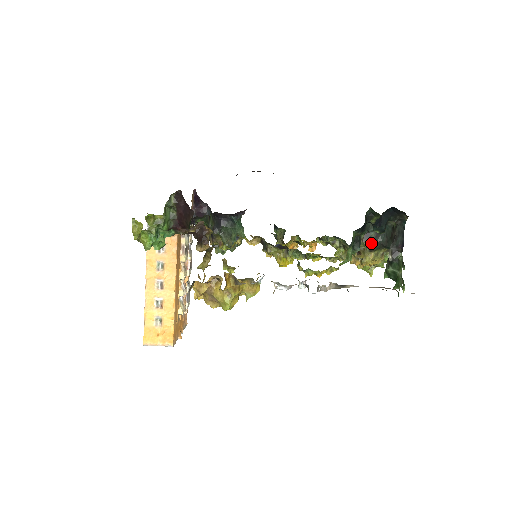
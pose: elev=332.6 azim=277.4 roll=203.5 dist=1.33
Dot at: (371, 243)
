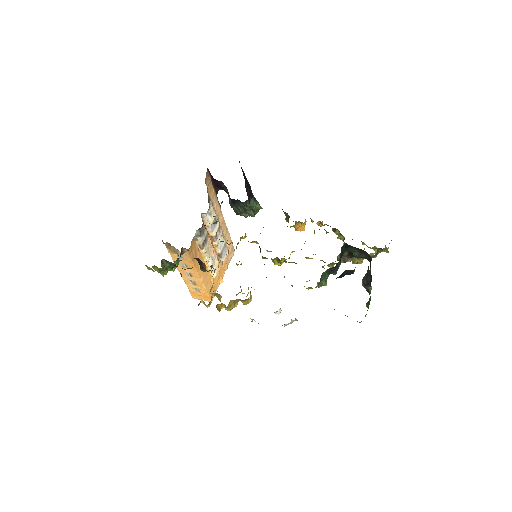
Dot at: (356, 257)
